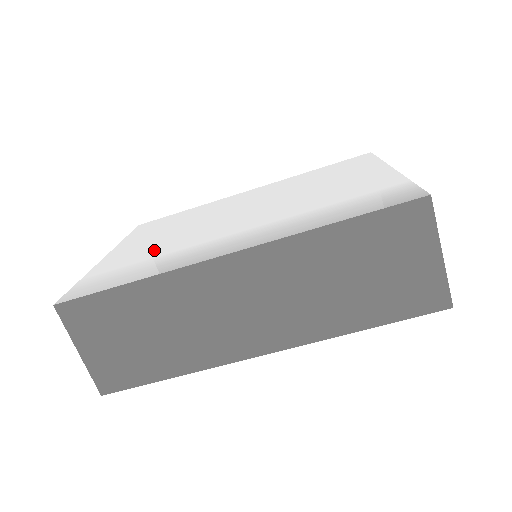
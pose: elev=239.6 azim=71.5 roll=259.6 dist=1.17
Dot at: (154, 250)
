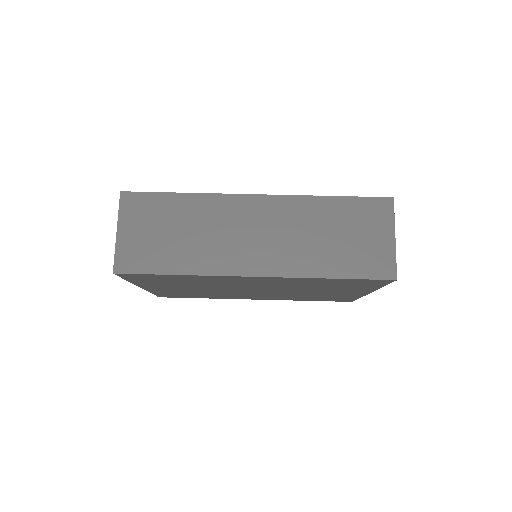
Dot at: occluded
